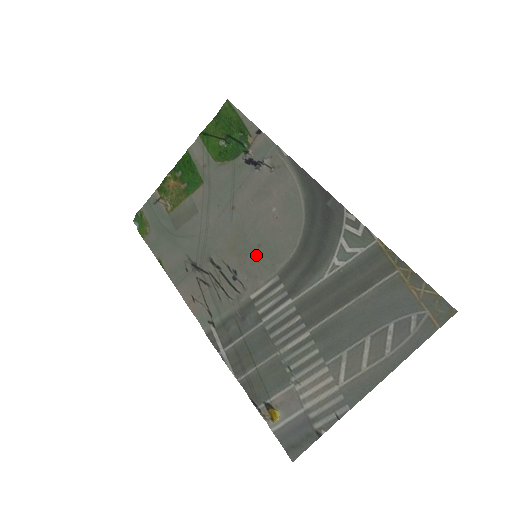
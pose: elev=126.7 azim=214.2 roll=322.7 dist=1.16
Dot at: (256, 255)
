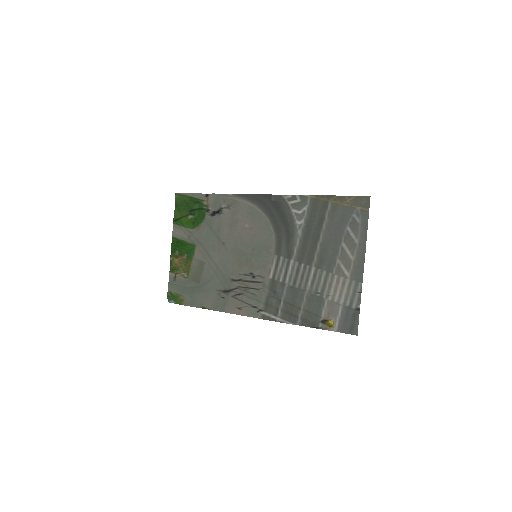
Dot at: (256, 255)
